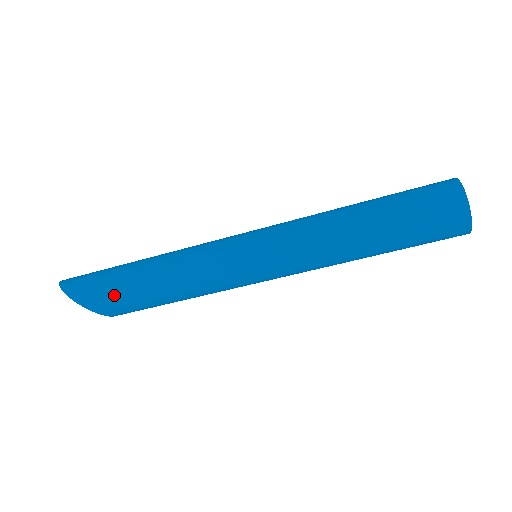
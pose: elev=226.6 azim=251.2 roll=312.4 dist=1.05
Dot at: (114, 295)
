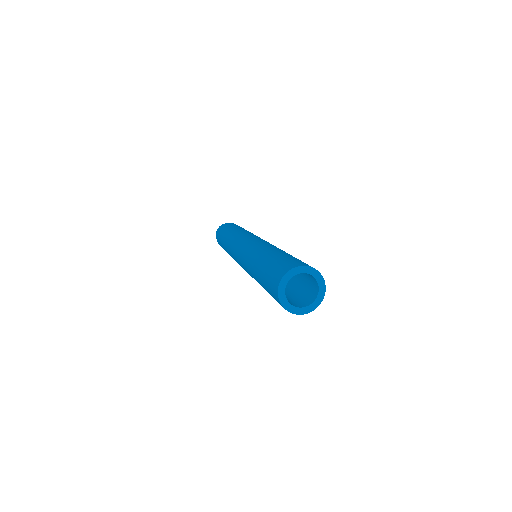
Dot at: occluded
